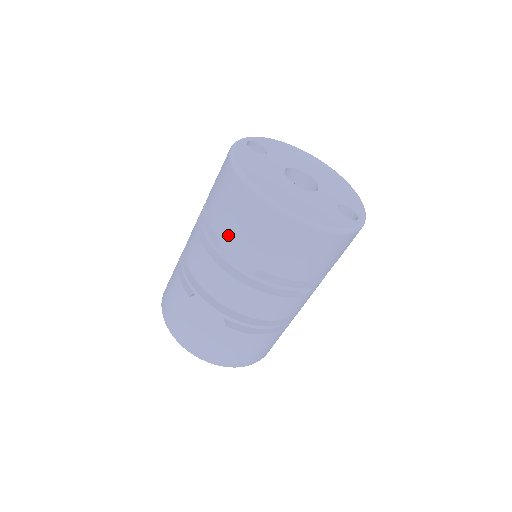
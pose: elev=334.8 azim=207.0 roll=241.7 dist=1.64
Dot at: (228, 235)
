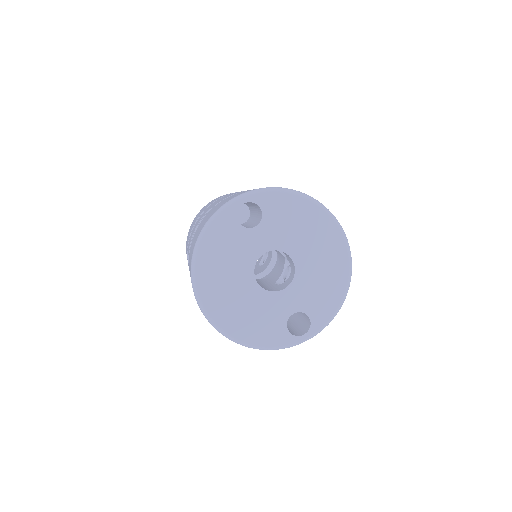
Dot at: occluded
